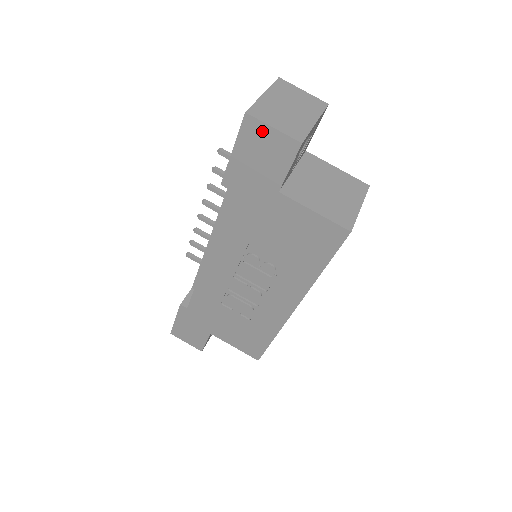
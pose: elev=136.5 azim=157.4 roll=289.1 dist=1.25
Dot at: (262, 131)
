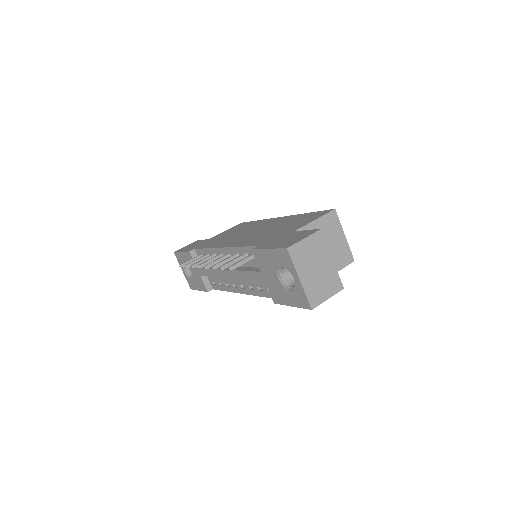
Dot at: occluded
